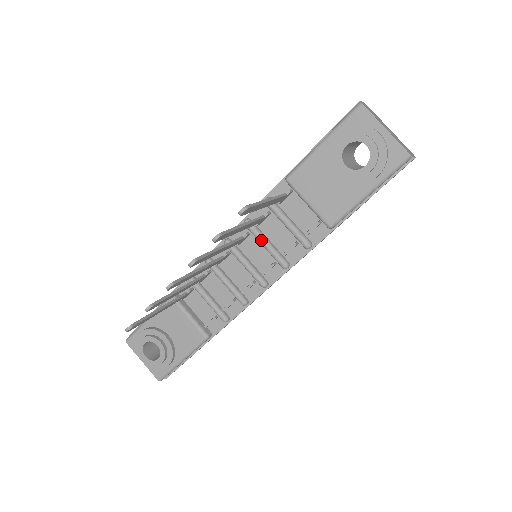
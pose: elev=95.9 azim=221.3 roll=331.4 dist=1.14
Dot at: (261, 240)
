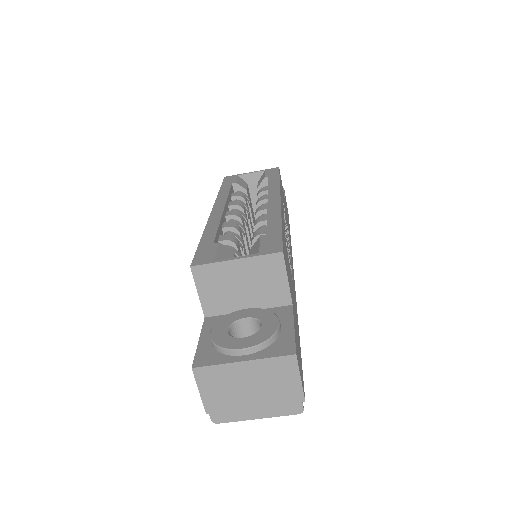
Dot at: occluded
